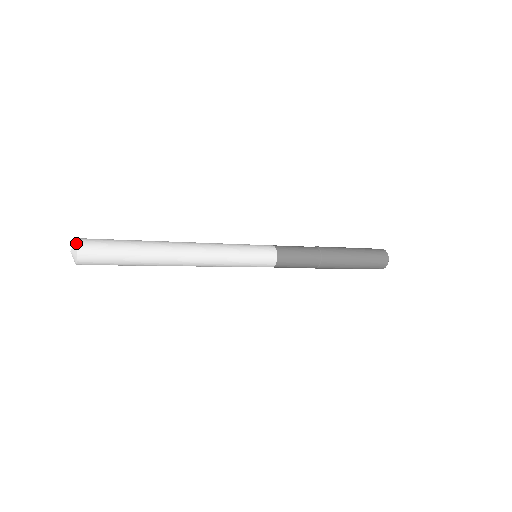
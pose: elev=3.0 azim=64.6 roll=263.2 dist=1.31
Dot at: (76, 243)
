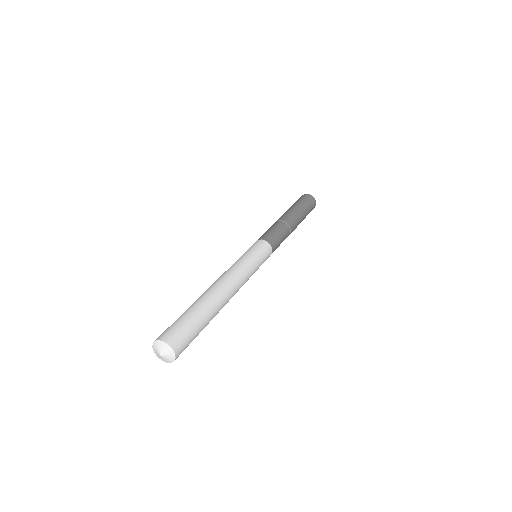
Dot at: (169, 347)
